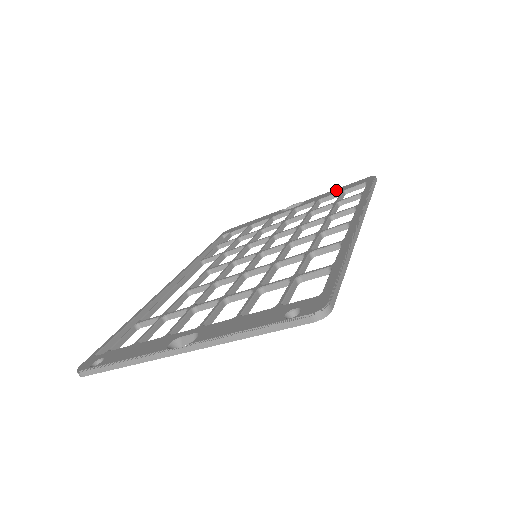
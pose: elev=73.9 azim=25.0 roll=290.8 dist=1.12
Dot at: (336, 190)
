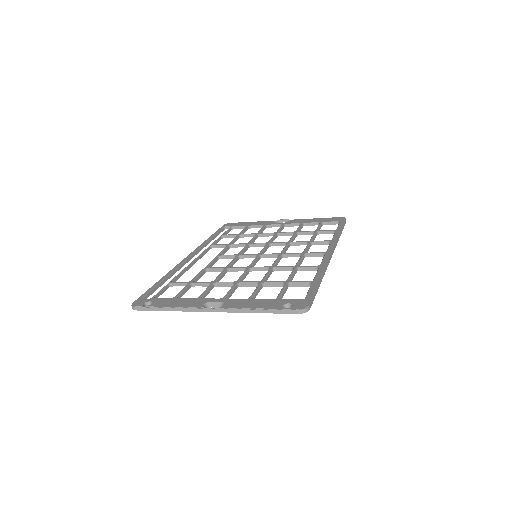
Dot at: (317, 219)
